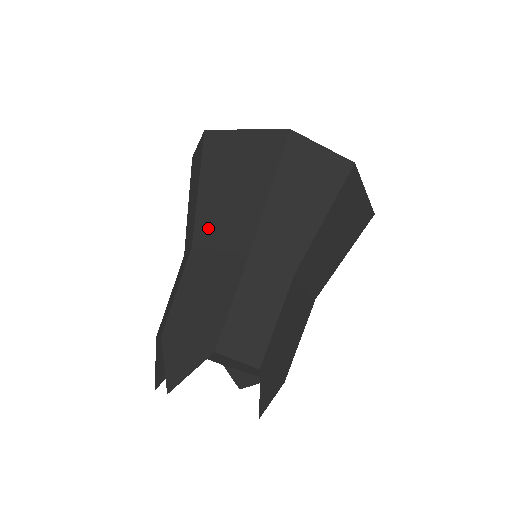
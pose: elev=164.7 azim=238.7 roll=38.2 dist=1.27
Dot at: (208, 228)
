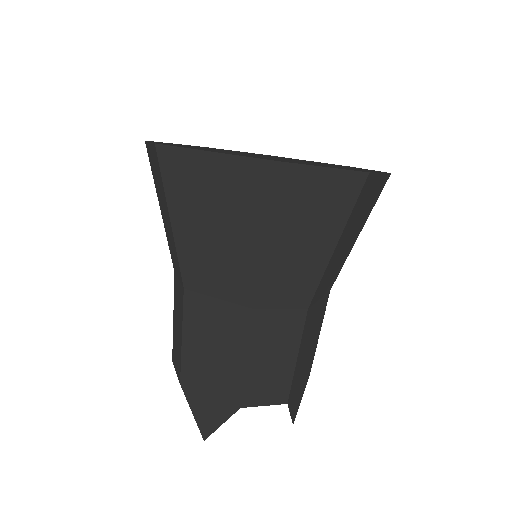
Dot at: (197, 272)
